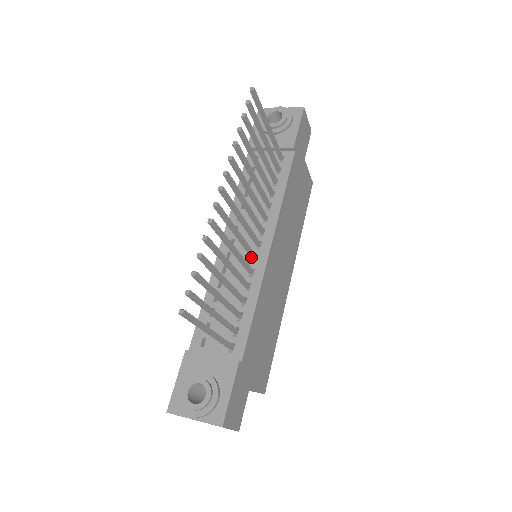
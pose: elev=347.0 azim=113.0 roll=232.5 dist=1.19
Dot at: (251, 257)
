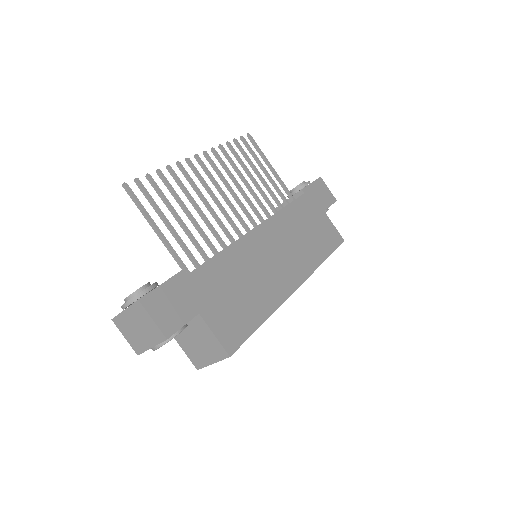
Dot at: (236, 233)
